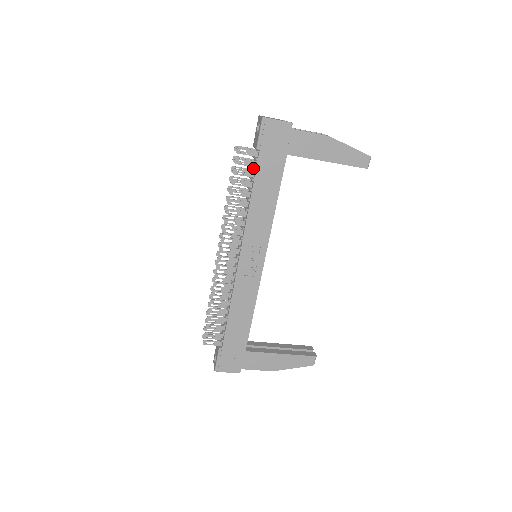
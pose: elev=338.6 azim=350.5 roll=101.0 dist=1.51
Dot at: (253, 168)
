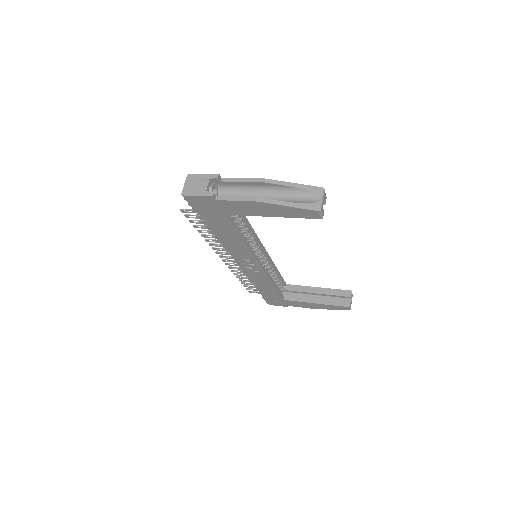
Dot at: occluded
